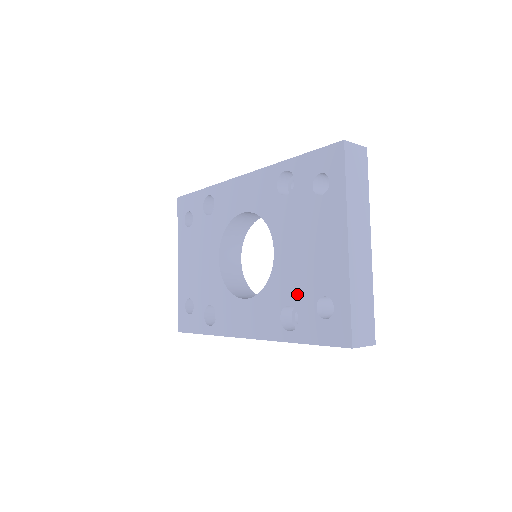
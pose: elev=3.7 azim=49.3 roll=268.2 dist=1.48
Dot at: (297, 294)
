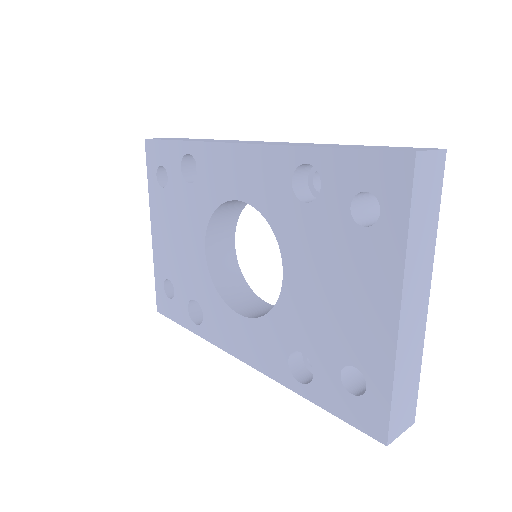
Dot at: (314, 345)
